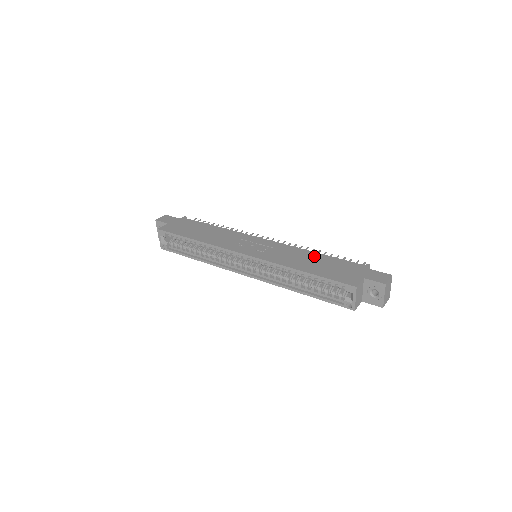
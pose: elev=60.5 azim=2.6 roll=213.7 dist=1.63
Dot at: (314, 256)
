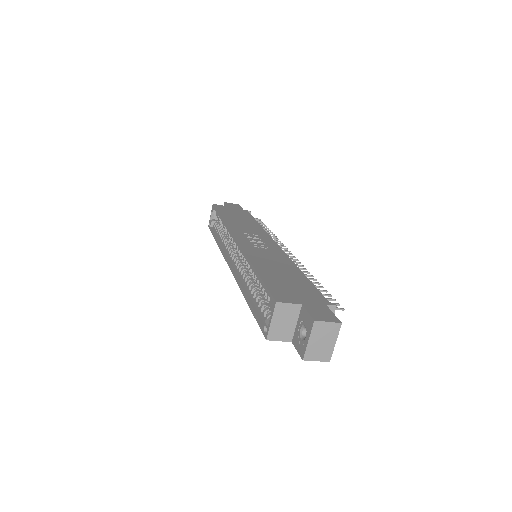
Dot at: (293, 271)
